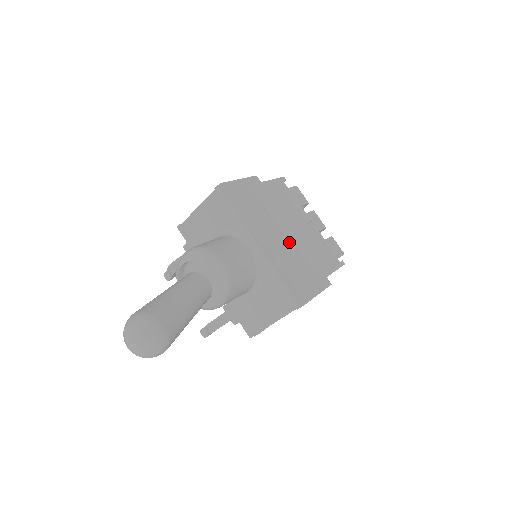
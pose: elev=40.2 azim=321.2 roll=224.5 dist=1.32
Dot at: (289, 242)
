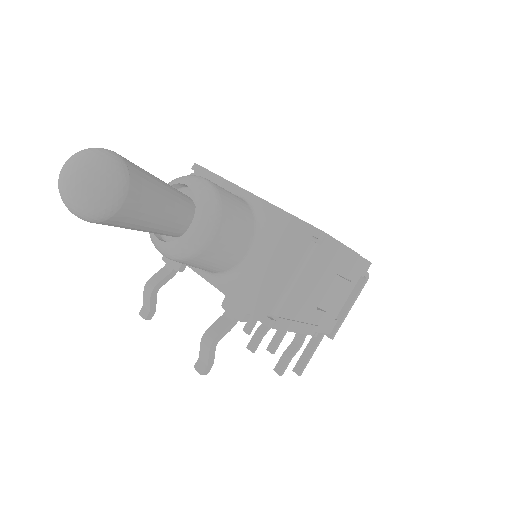
Dot at: occluded
